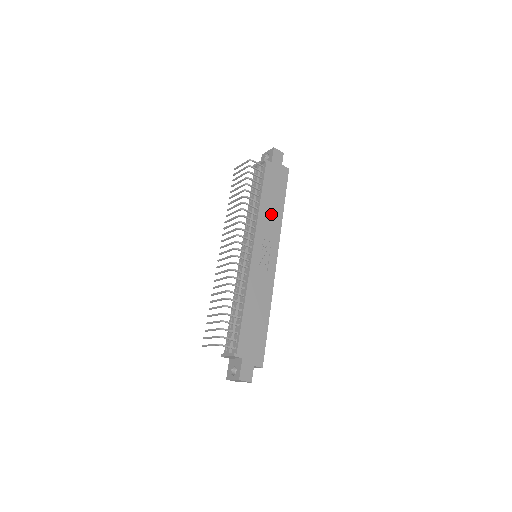
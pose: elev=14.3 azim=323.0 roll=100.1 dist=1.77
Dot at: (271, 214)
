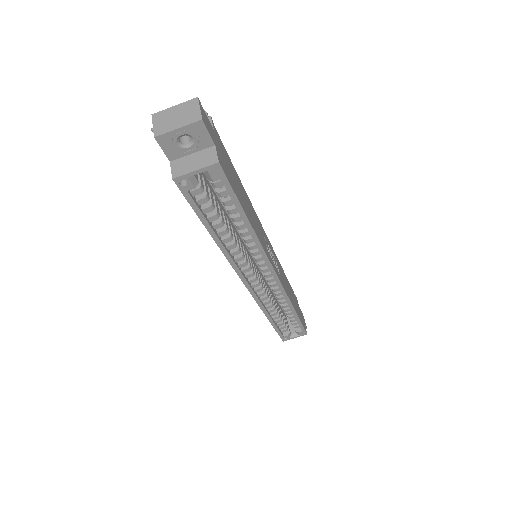
Dot at: (287, 286)
